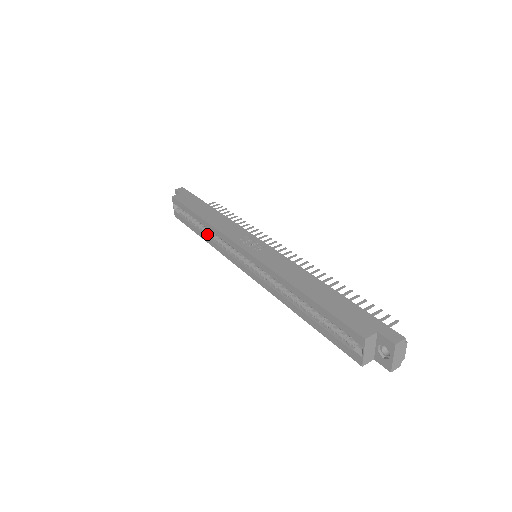
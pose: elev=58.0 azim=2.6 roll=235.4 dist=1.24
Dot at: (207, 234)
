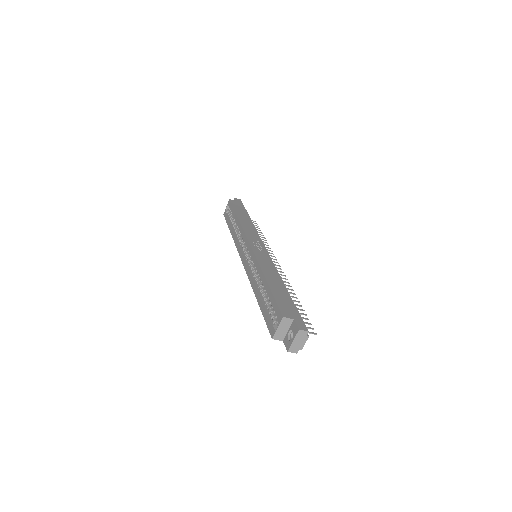
Dot at: (235, 231)
